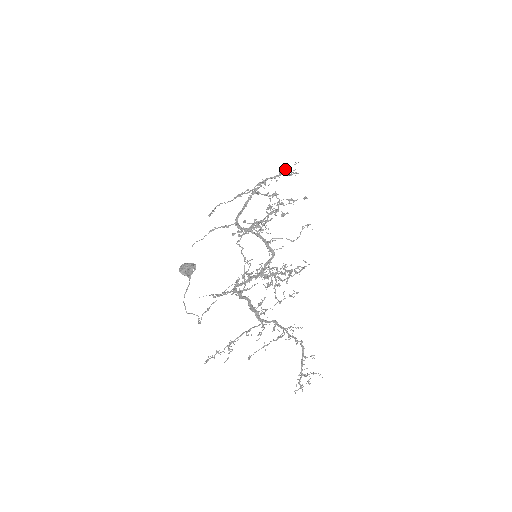
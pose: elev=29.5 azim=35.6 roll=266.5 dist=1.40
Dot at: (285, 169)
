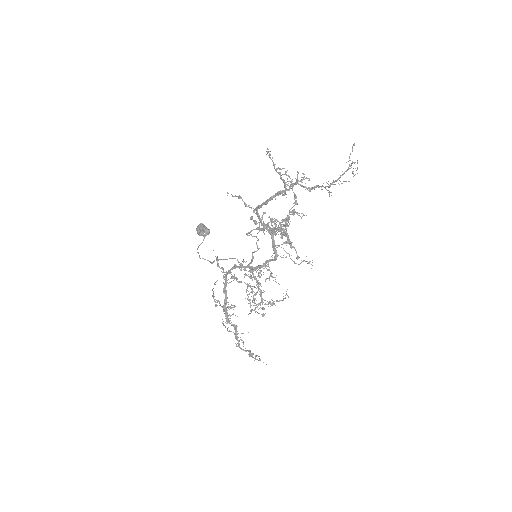
Dot at: (320, 186)
